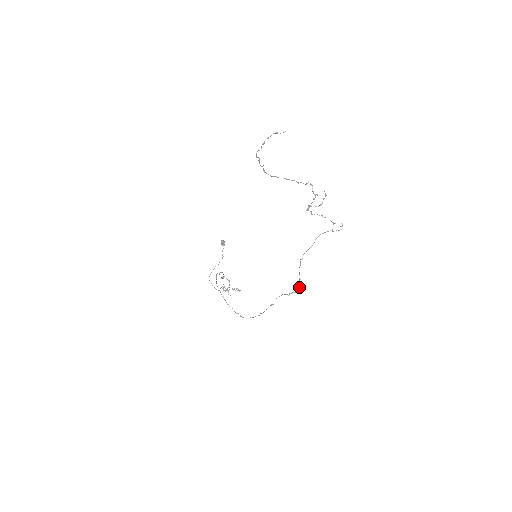
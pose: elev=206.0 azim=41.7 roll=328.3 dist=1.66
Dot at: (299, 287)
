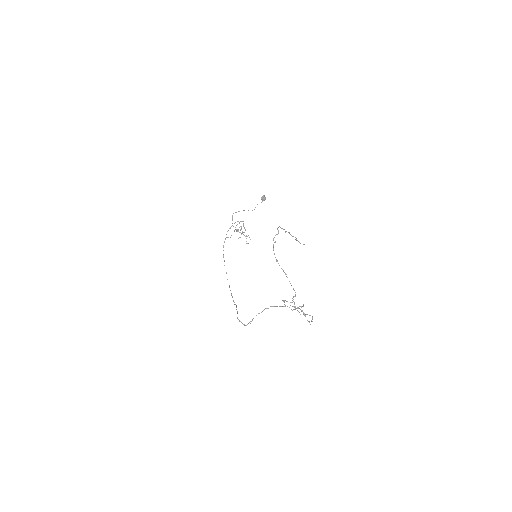
Dot at: occluded
